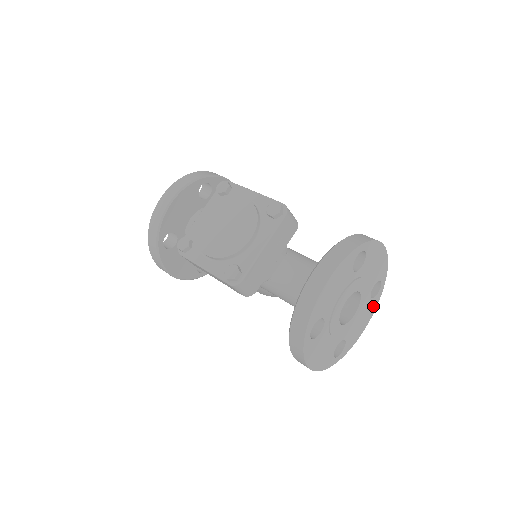
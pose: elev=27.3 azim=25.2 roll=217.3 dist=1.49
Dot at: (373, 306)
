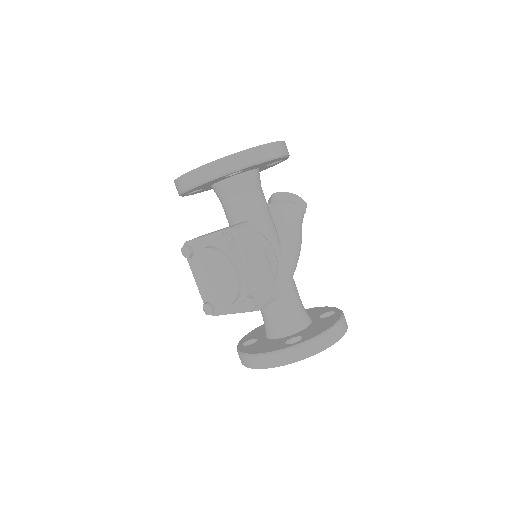
Dot at: occluded
